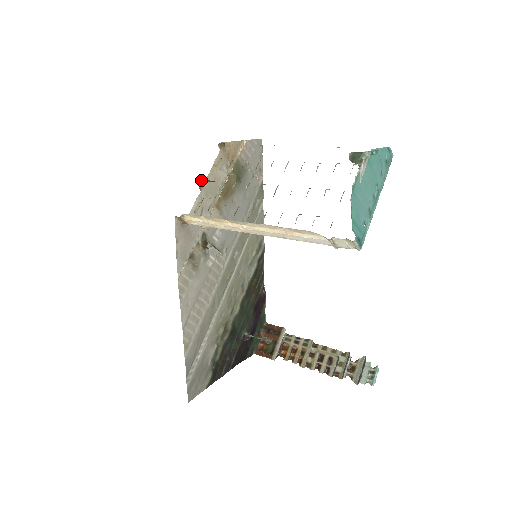
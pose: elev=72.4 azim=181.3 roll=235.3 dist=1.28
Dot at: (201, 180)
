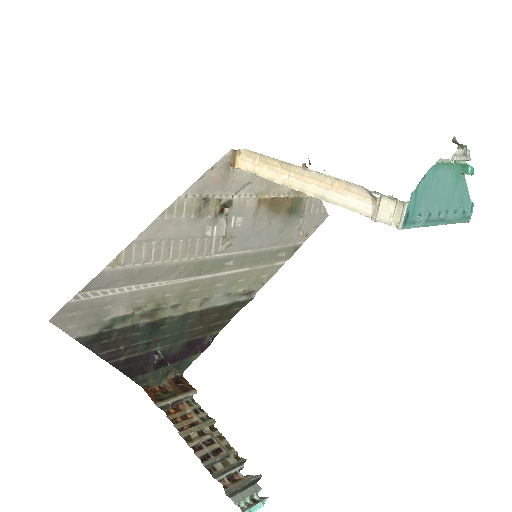
Dot at: occluded
